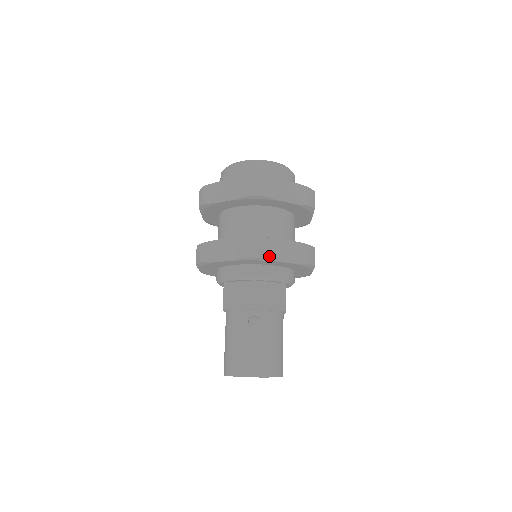
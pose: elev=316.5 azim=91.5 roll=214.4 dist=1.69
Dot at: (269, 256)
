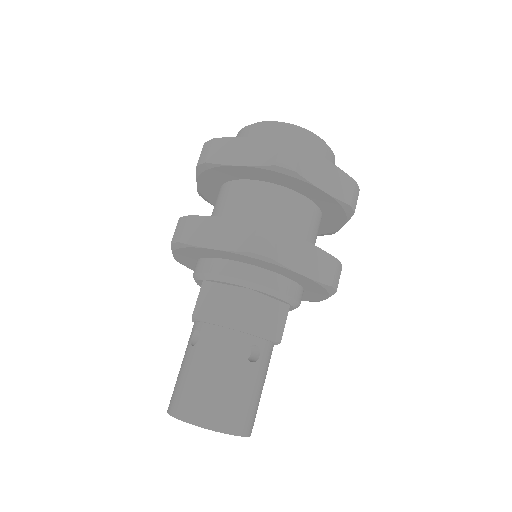
Dot at: (190, 240)
